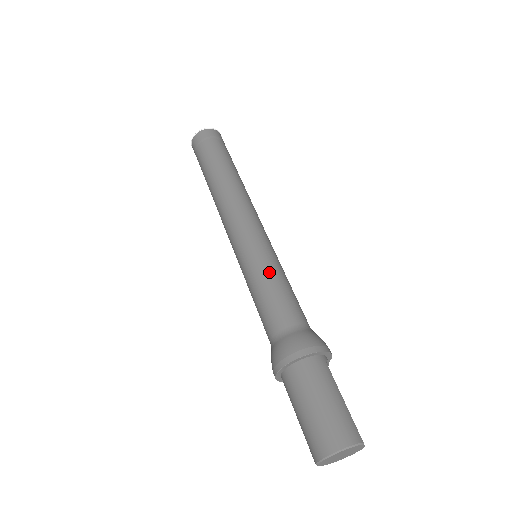
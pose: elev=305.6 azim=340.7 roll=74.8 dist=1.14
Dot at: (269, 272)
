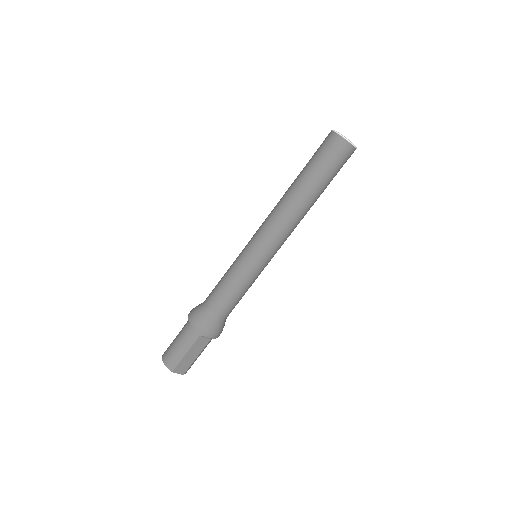
Dot at: (232, 274)
